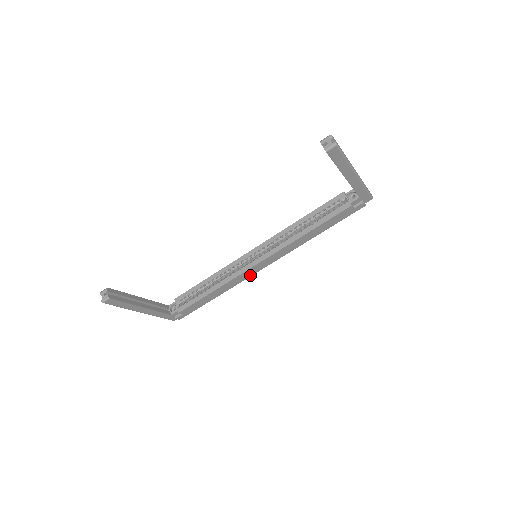
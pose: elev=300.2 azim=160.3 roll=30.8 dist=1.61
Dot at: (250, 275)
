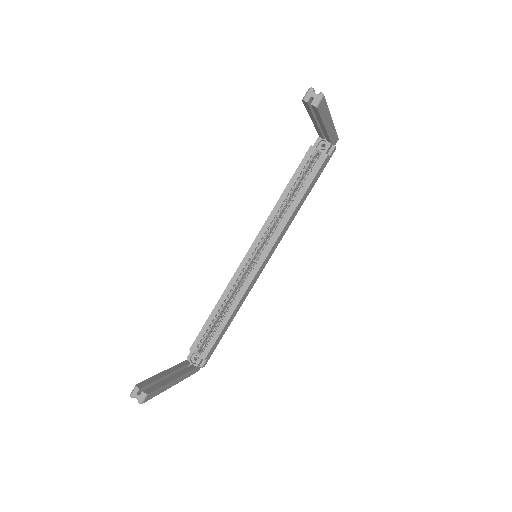
Dot at: (257, 278)
